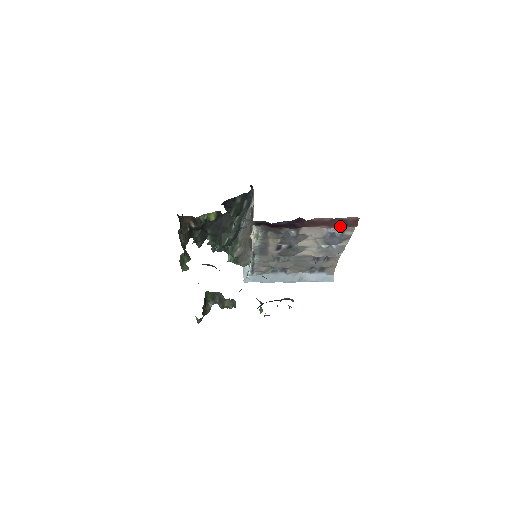
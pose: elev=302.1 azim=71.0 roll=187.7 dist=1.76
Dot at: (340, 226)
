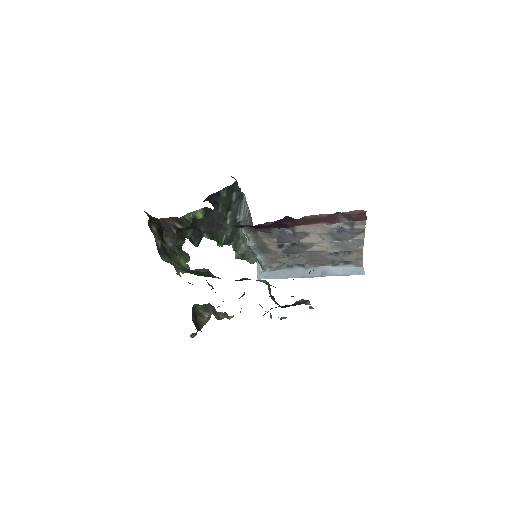
Dot at: (344, 221)
